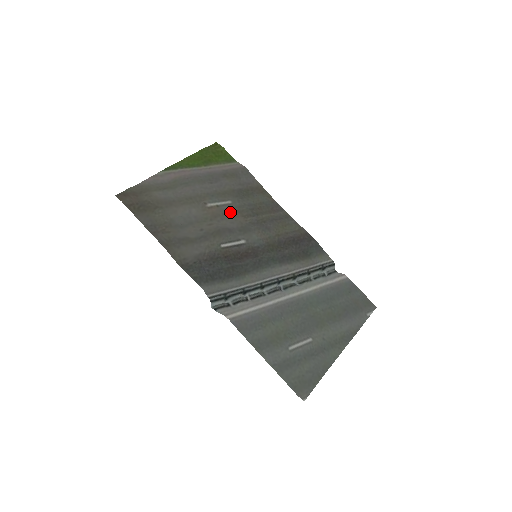
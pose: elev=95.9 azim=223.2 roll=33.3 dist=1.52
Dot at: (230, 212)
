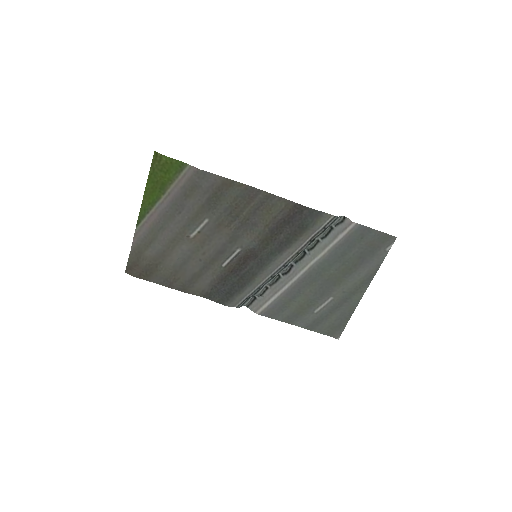
Dot at: (213, 230)
